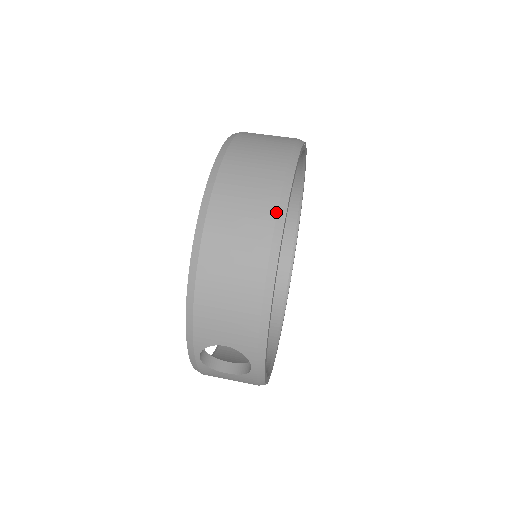
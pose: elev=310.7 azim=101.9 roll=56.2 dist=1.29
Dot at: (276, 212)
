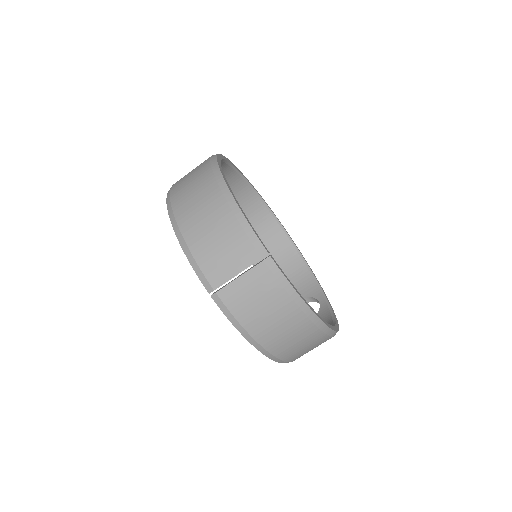
Dot at: (325, 334)
